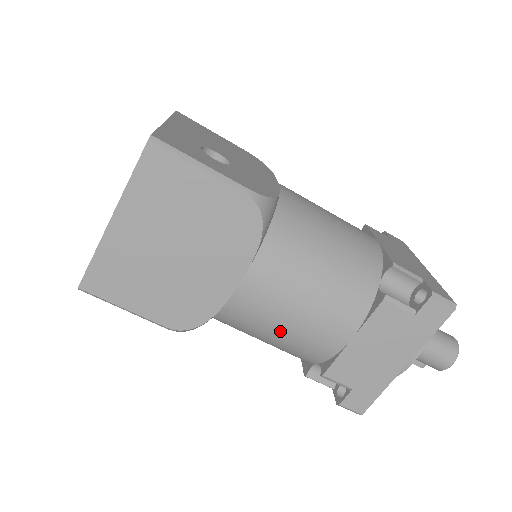
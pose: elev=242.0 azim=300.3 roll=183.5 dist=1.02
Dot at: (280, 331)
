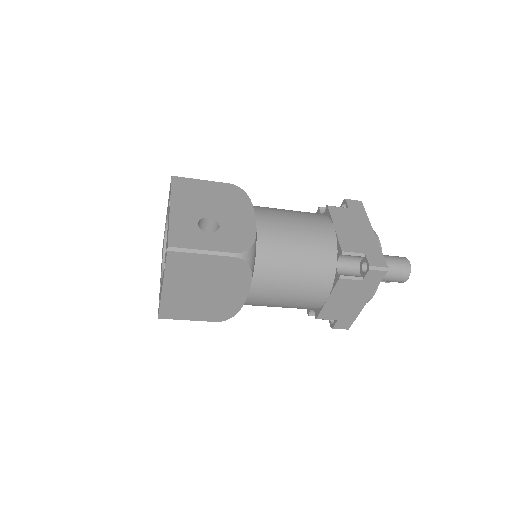
Dot at: (282, 305)
